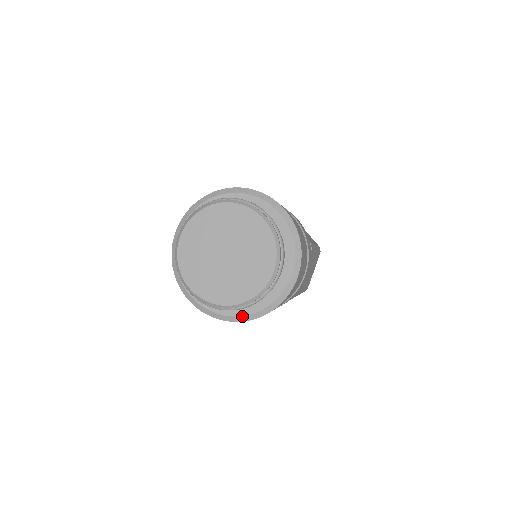
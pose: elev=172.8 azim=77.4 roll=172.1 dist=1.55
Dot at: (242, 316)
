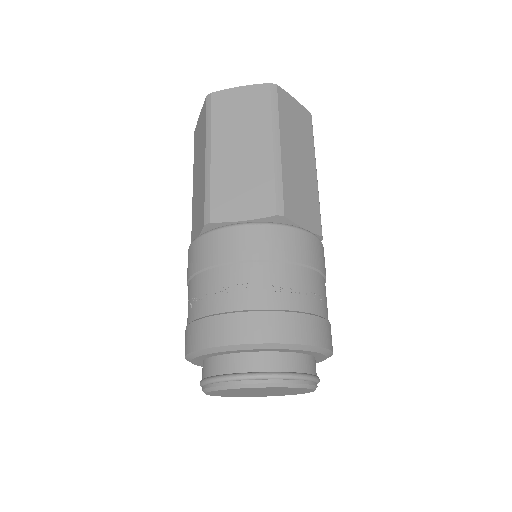
Dot at: occluded
